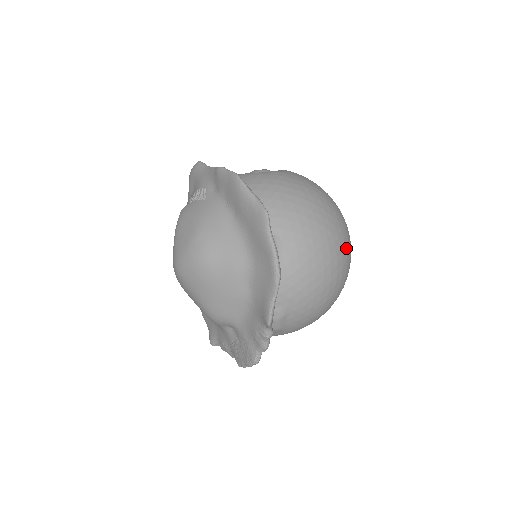
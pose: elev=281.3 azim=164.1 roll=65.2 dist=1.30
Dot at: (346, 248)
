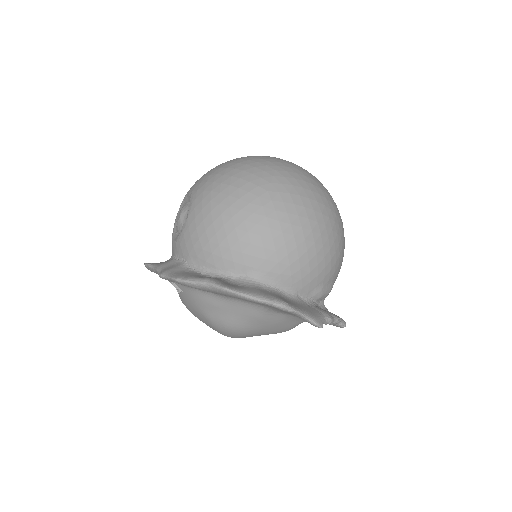
Dot at: (298, 194)
